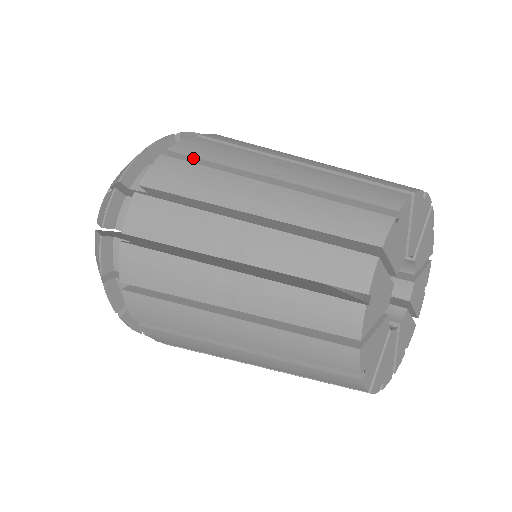
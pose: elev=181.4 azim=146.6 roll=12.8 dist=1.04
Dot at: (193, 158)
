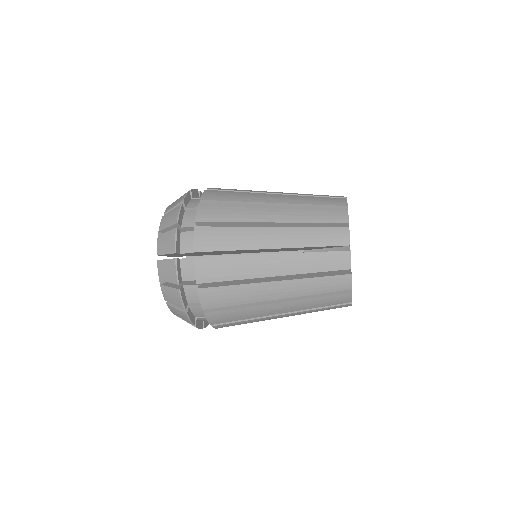
Dot at: occluded
